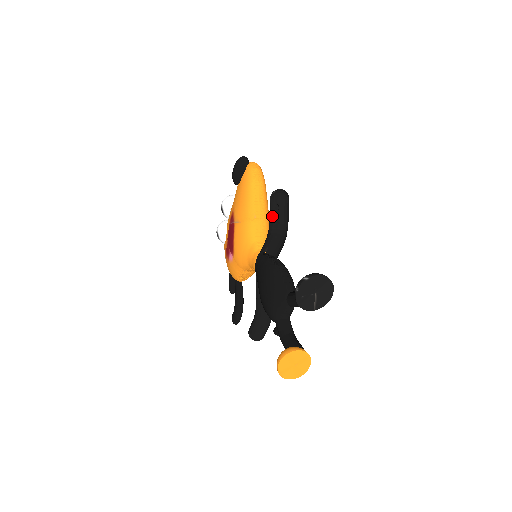
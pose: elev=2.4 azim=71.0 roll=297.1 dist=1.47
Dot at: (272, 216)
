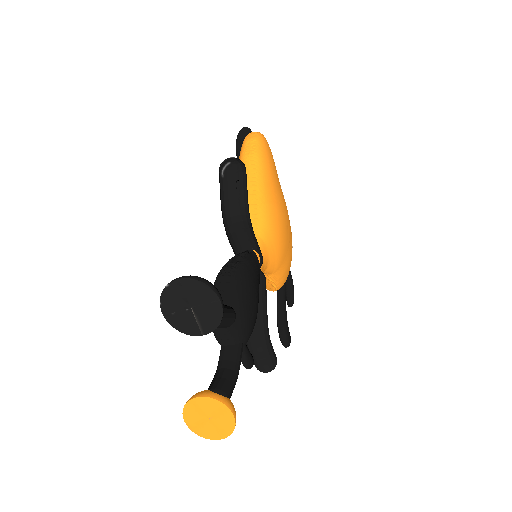
Dot at: (232, 198)
